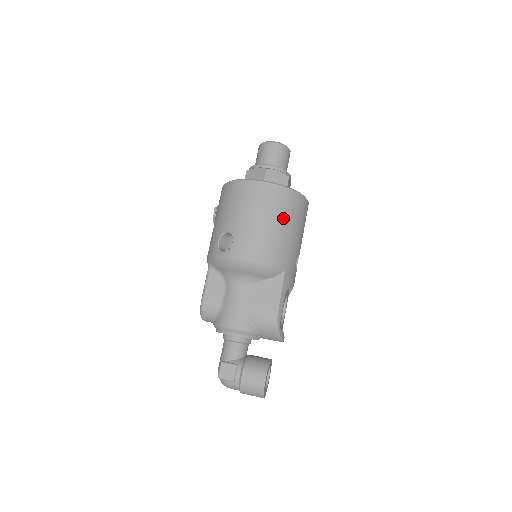
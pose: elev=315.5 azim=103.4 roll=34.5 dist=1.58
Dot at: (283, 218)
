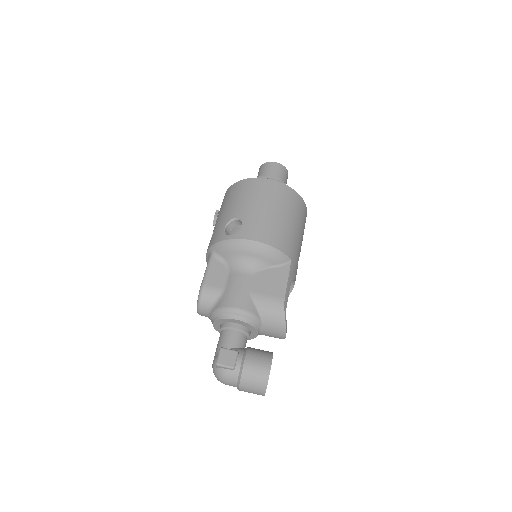
Dot at: (290, 213)
